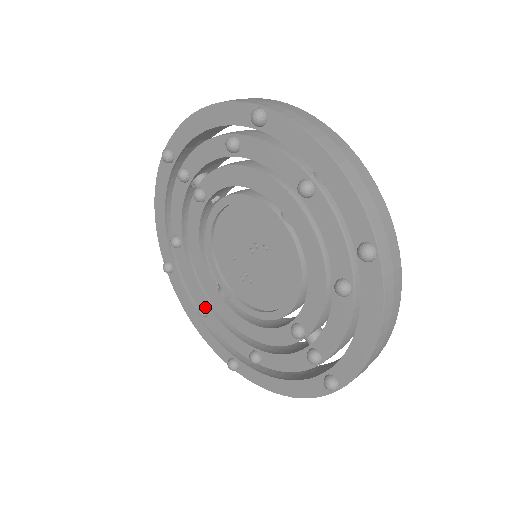
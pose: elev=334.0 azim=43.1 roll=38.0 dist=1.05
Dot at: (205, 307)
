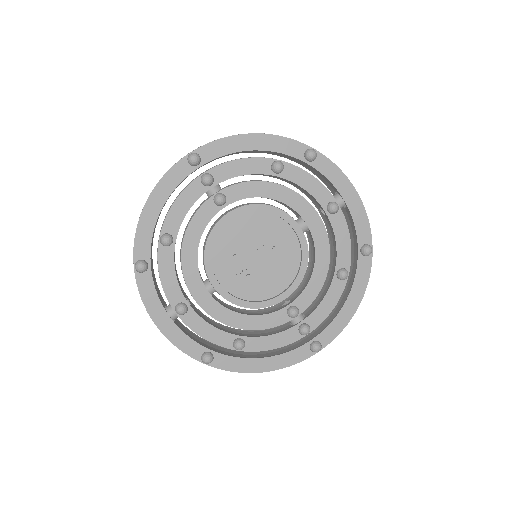
Dot at: (186, 305)
